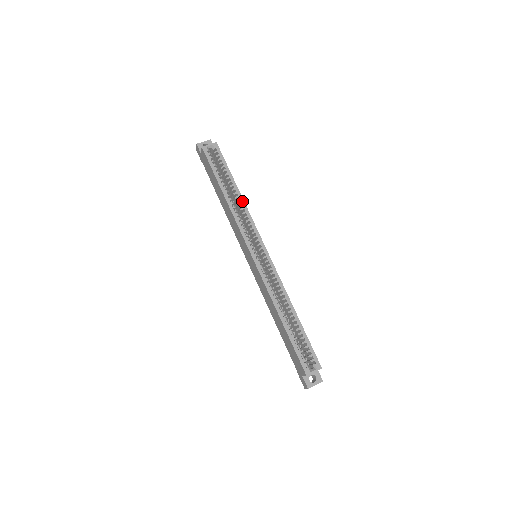
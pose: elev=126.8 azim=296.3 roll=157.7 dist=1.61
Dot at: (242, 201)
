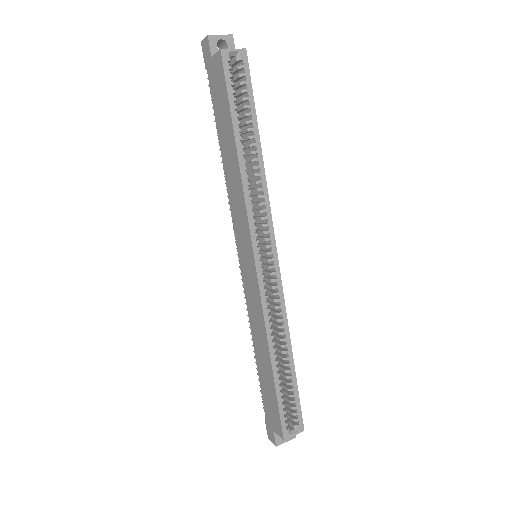
Dot at: (262, 168)
